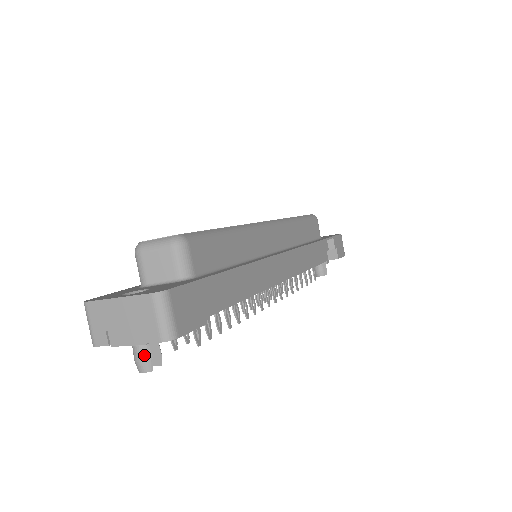
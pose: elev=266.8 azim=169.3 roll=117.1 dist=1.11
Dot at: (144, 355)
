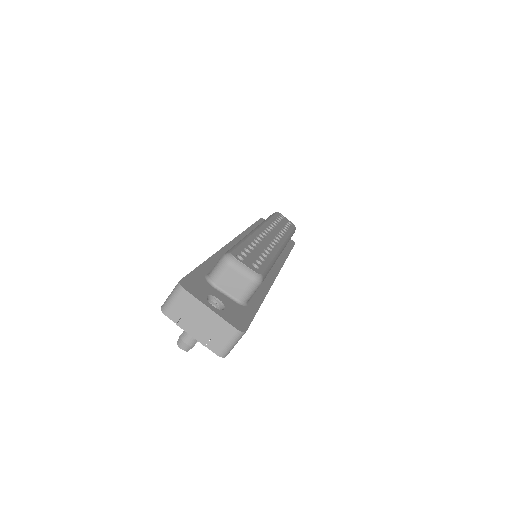
Dot at: (192, 342)
